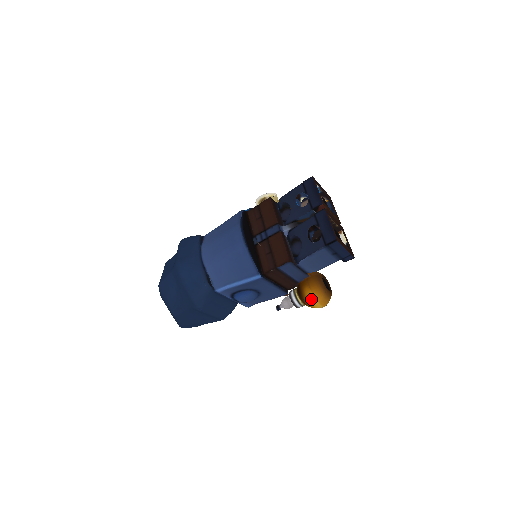
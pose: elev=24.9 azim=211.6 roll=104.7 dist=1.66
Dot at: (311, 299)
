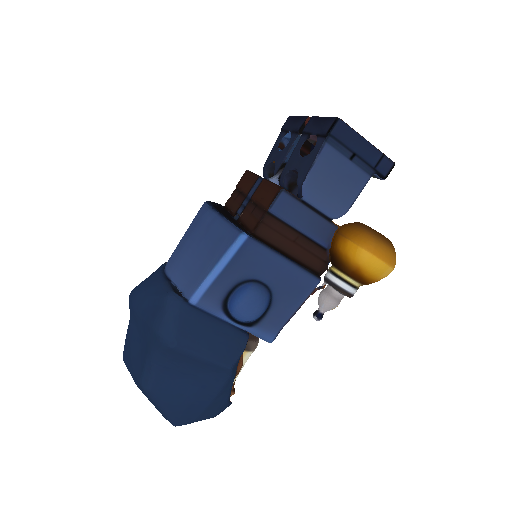
Dot at: (355, 253)
